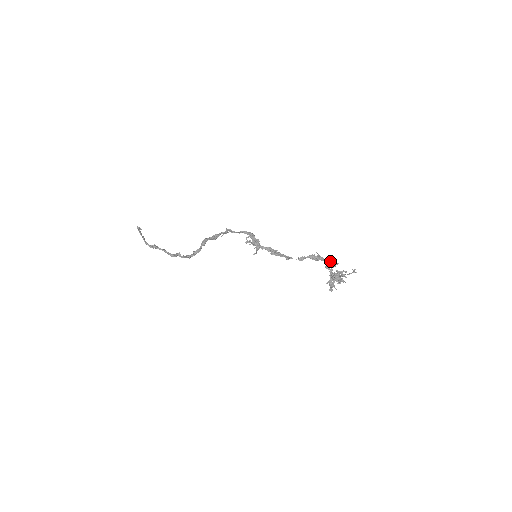
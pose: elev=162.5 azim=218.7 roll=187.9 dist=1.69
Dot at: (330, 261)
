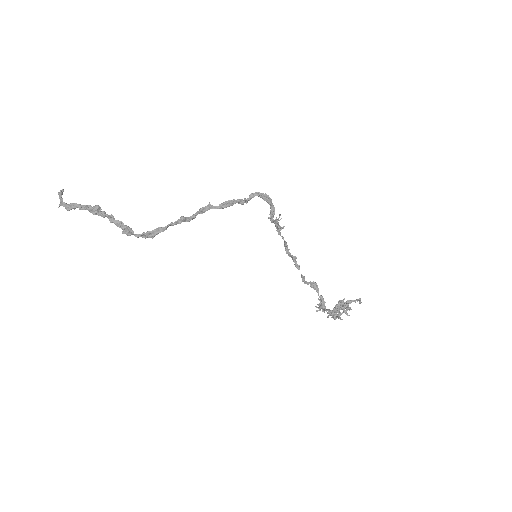
Dot at: (323, 299)
